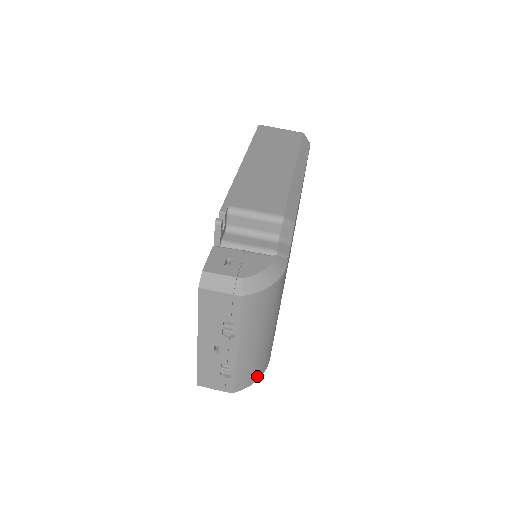
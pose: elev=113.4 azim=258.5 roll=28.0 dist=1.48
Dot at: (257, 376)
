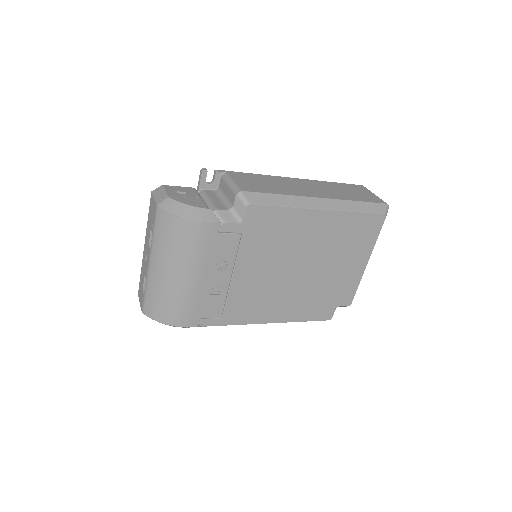
Dot at: (164, 318)
